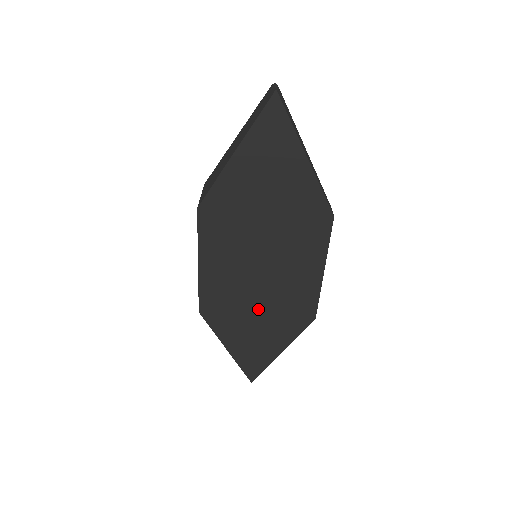
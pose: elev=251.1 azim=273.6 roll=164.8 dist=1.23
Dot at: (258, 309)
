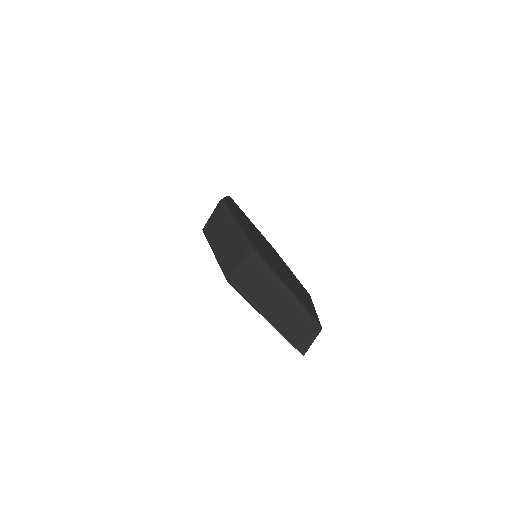
Dot at: occluded
